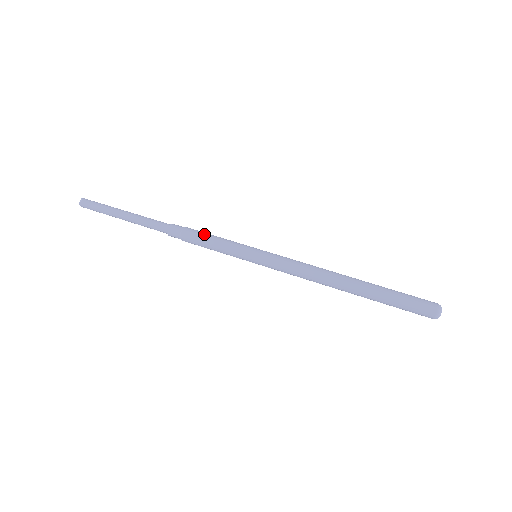
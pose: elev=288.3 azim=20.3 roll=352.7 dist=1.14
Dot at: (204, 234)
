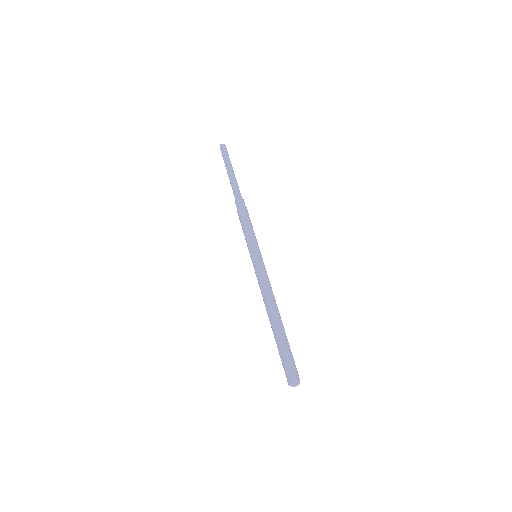
Dot at: (249, 219)
